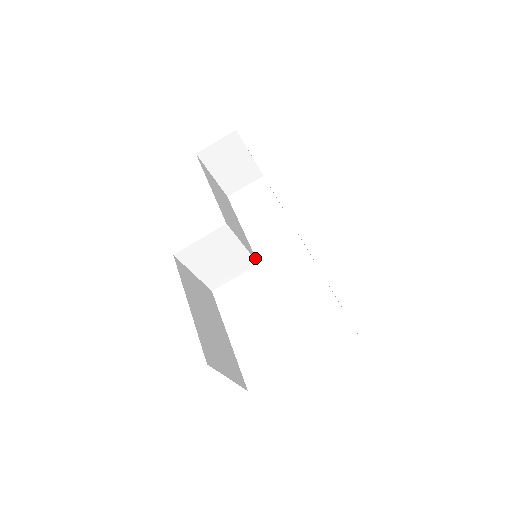
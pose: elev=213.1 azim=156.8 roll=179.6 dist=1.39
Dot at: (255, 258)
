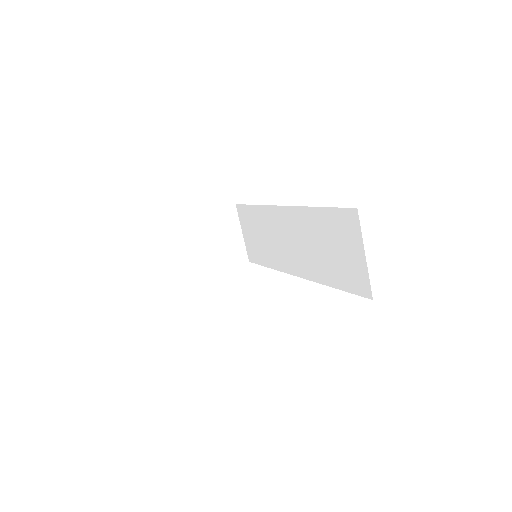
Dot at: occluded
